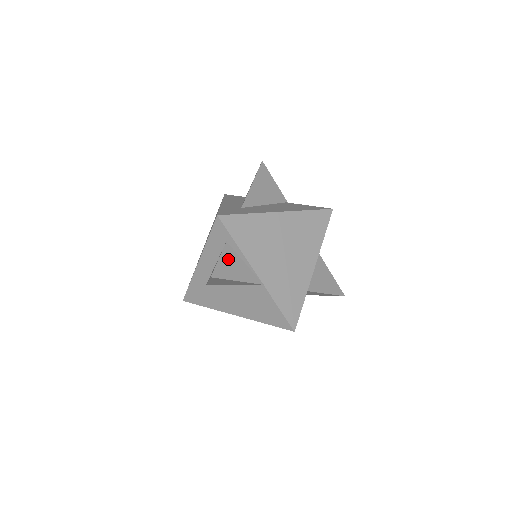
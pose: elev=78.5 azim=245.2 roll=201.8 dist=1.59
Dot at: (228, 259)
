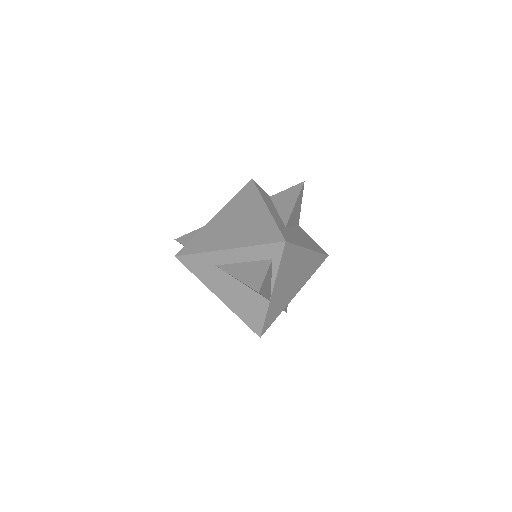
Dot at: (268, 276)
